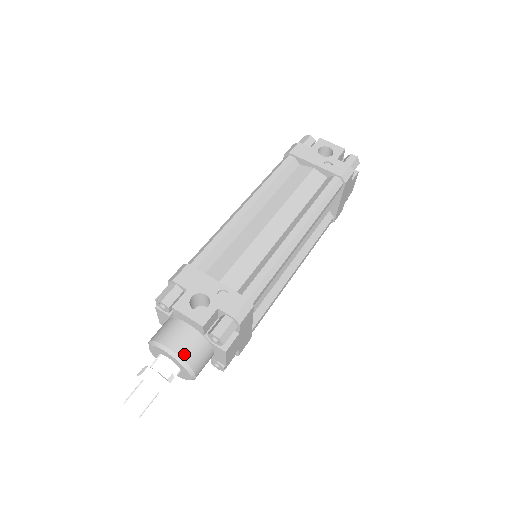
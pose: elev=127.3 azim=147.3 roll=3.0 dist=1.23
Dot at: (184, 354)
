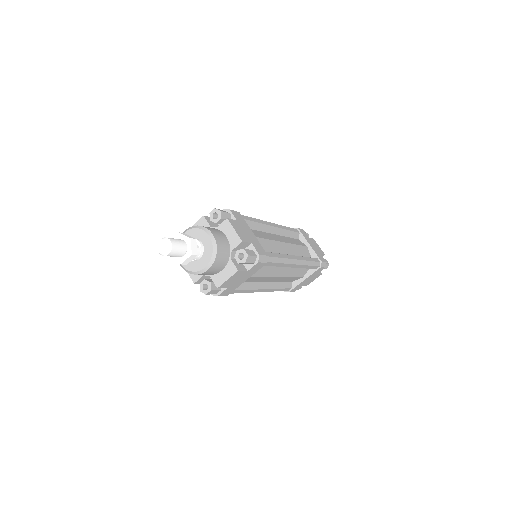
Dot at: (196, 226)
